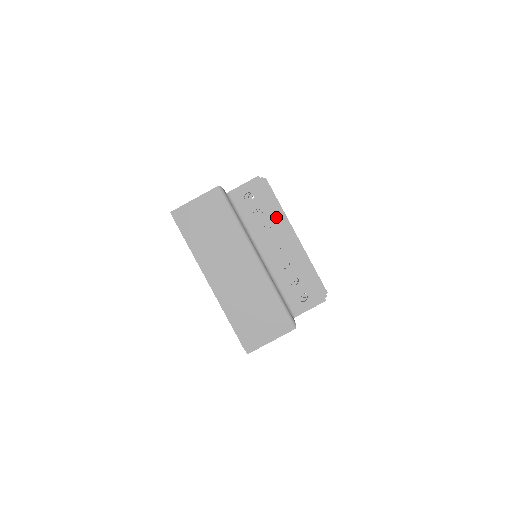
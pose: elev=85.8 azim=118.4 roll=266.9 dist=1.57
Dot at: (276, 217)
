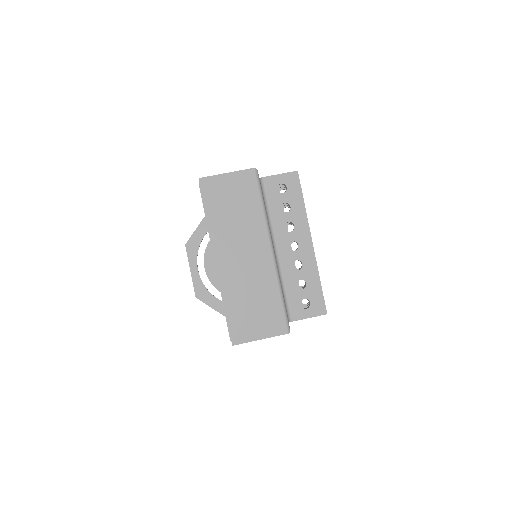
Dot at: (302, 216)
